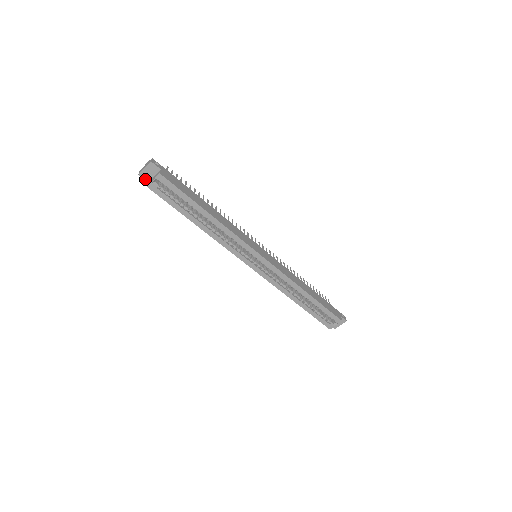
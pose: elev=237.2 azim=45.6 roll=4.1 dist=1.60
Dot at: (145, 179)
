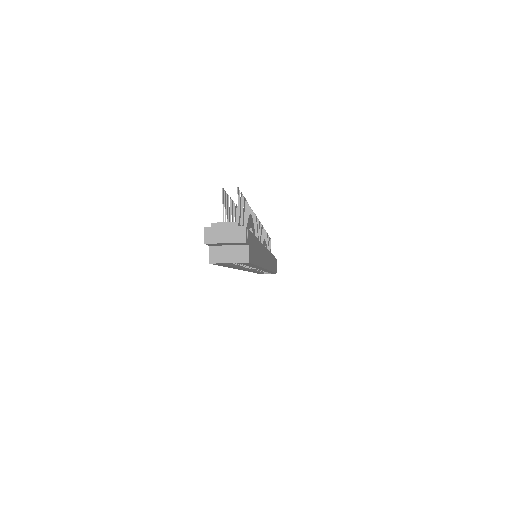
Dot at: (209, 244)
